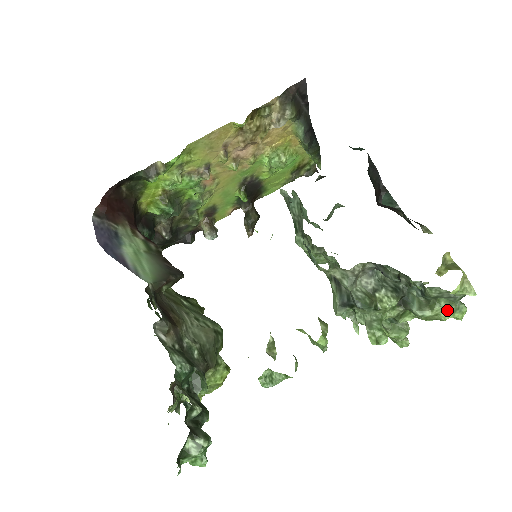
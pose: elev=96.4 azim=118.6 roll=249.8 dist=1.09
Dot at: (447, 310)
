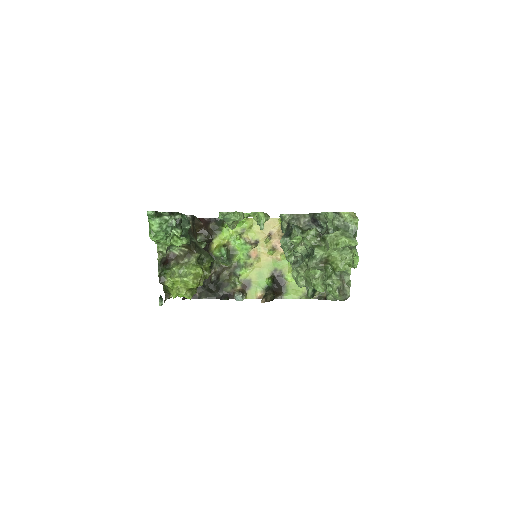
Dot at: (343, 234)
